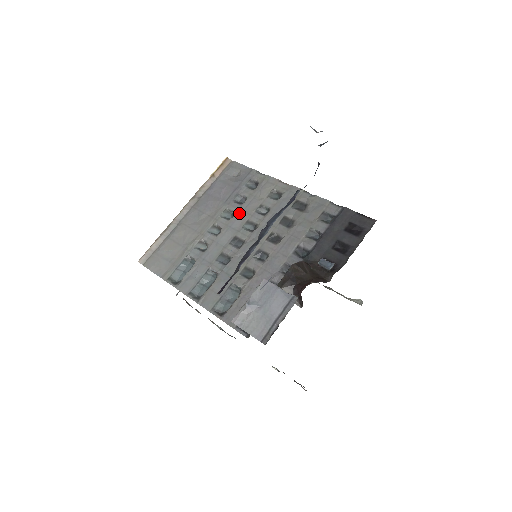
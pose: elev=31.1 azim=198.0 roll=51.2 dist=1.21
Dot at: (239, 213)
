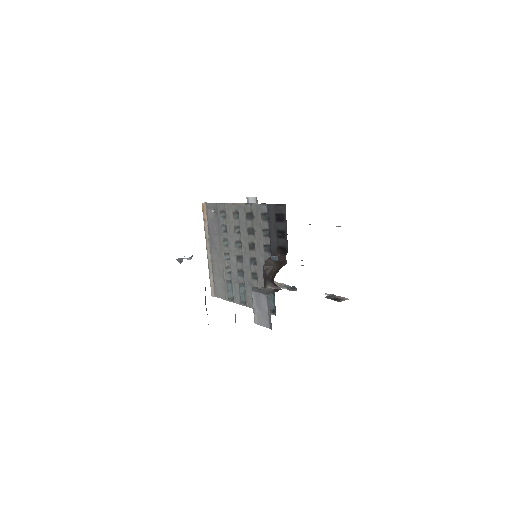
Dot at: (229, 239)
